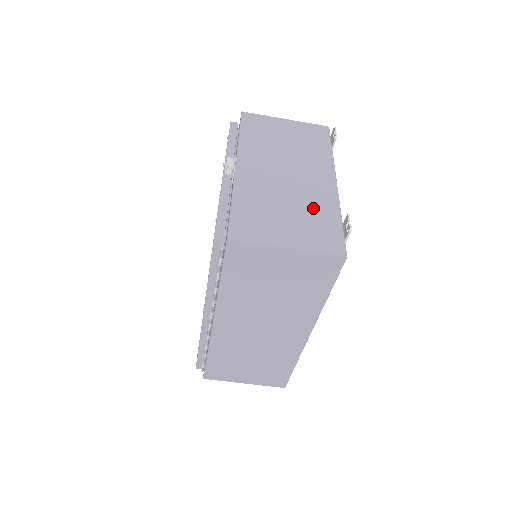
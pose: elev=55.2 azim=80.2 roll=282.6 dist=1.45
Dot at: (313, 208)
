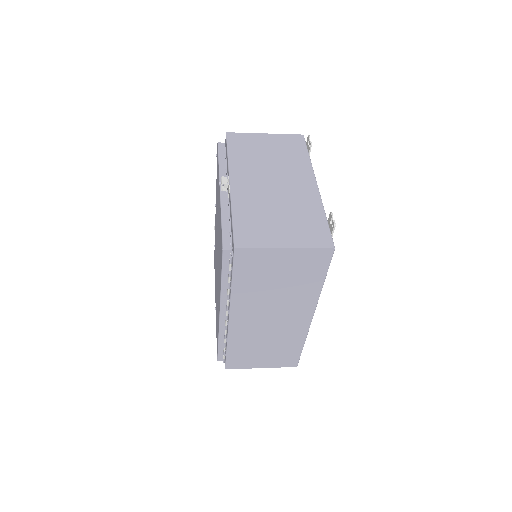
Dot at: (301, 210)
